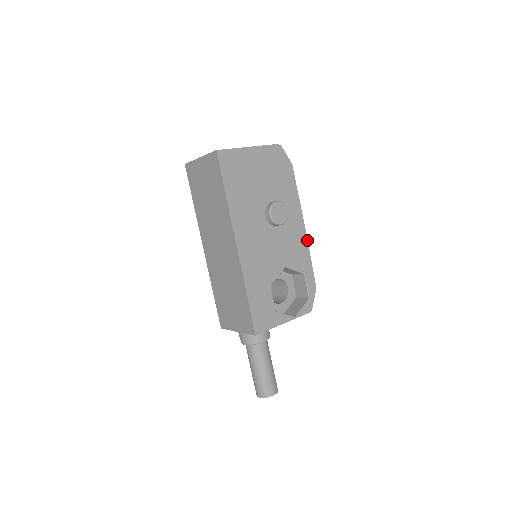
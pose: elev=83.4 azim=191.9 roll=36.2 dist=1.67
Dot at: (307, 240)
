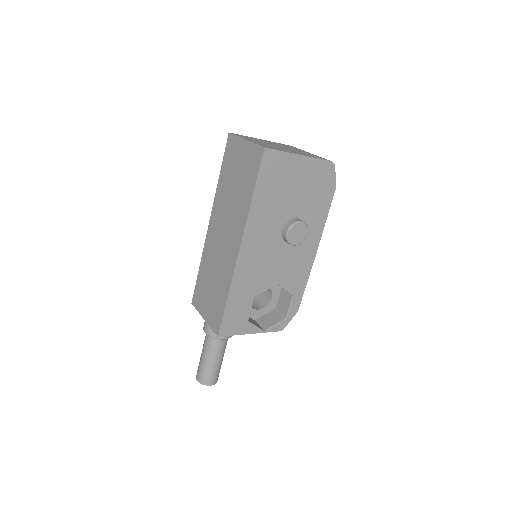
Dot at: (312, 265)
